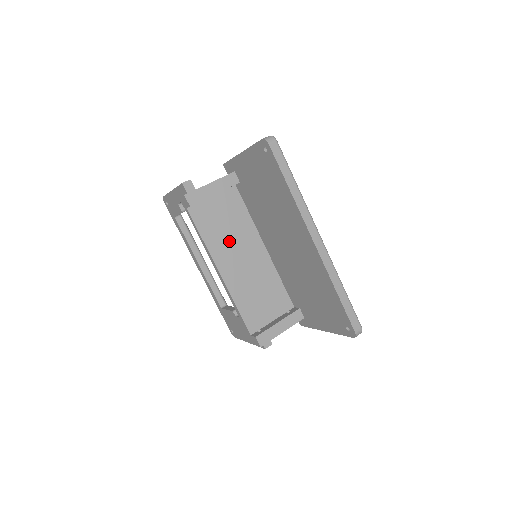
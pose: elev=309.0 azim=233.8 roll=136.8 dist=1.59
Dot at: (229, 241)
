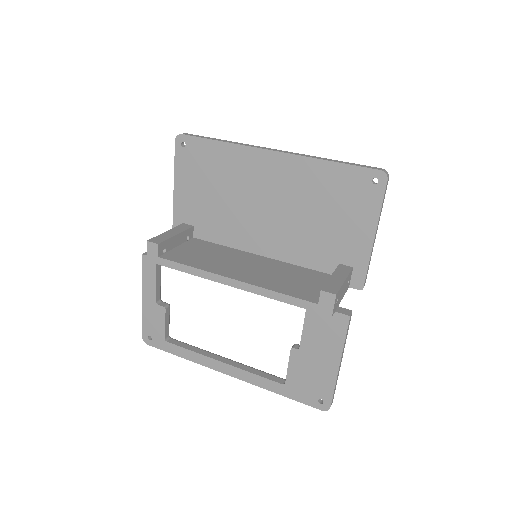
Dot at: (220, 262)
